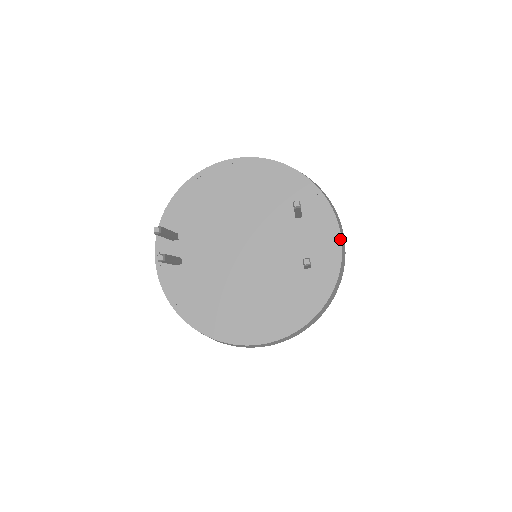
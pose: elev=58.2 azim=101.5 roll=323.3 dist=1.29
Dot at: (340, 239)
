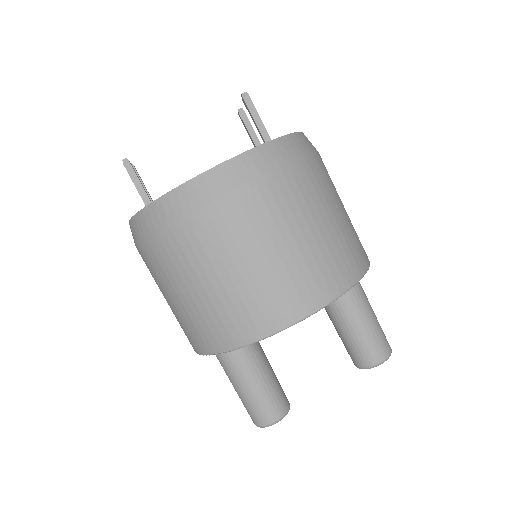
Dot at: occluded
